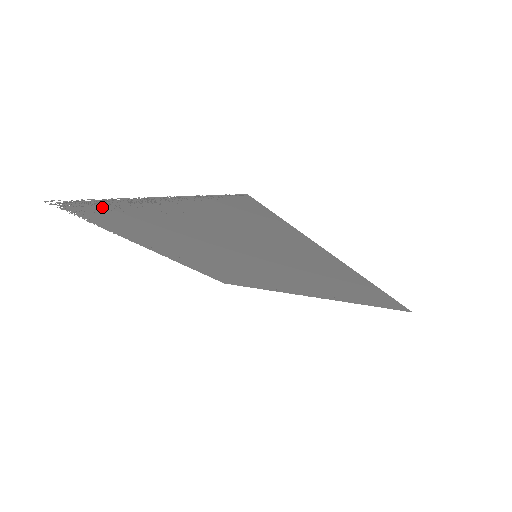
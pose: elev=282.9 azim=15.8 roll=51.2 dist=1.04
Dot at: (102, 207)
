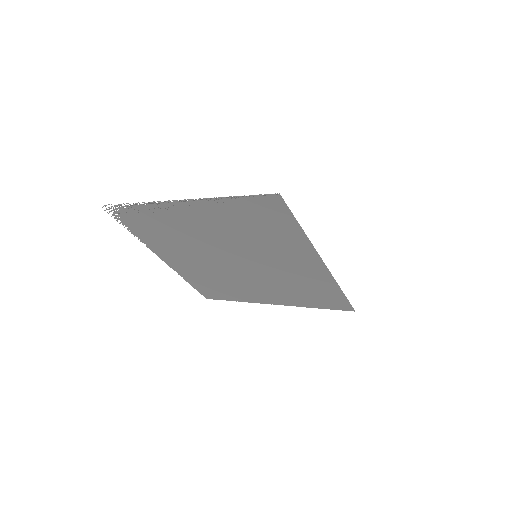
Dot at: (155, 209)
